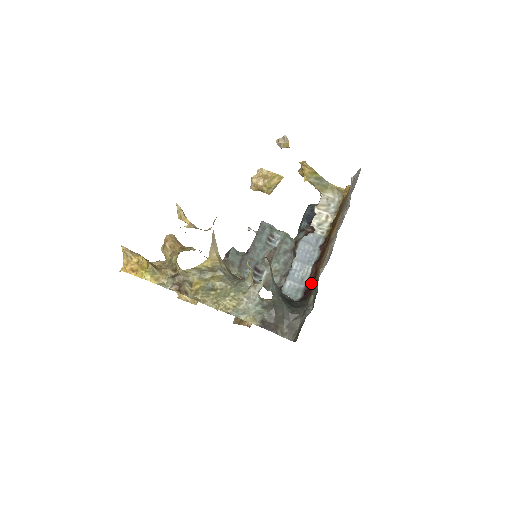
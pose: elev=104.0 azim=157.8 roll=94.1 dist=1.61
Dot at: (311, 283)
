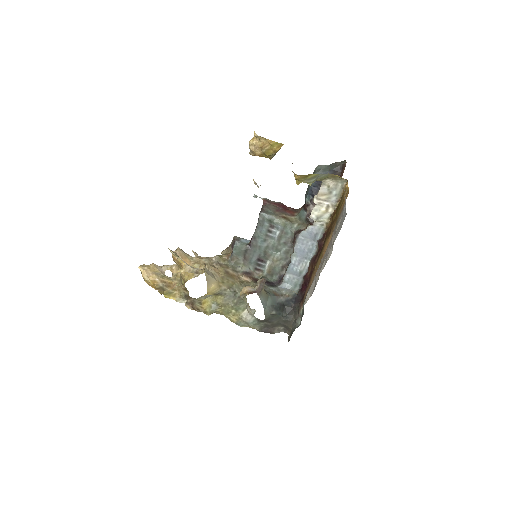
Dot at: (306, 283)
